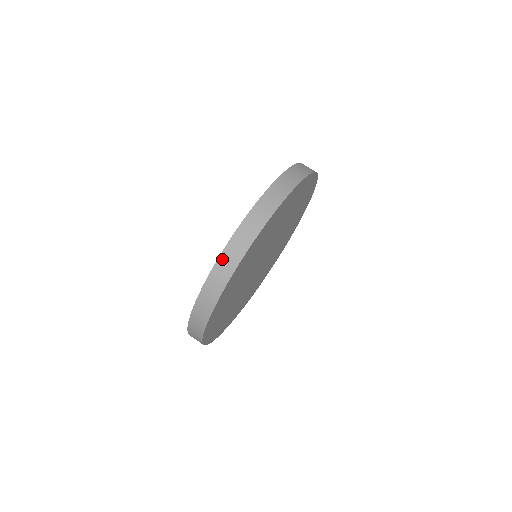
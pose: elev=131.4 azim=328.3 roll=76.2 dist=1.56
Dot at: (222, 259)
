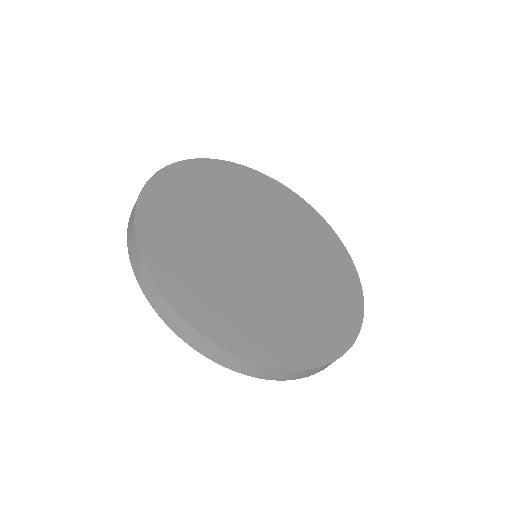
Dot at: occluded
